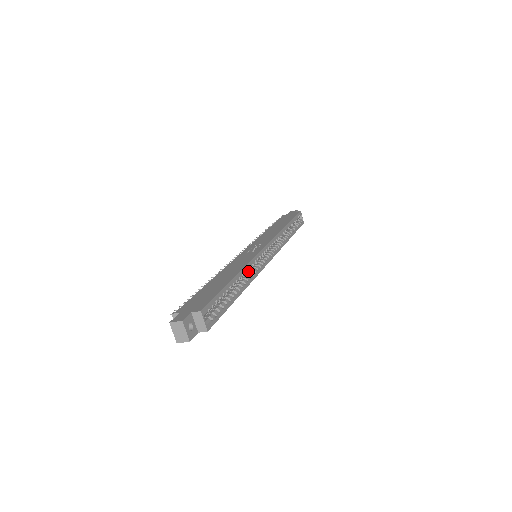
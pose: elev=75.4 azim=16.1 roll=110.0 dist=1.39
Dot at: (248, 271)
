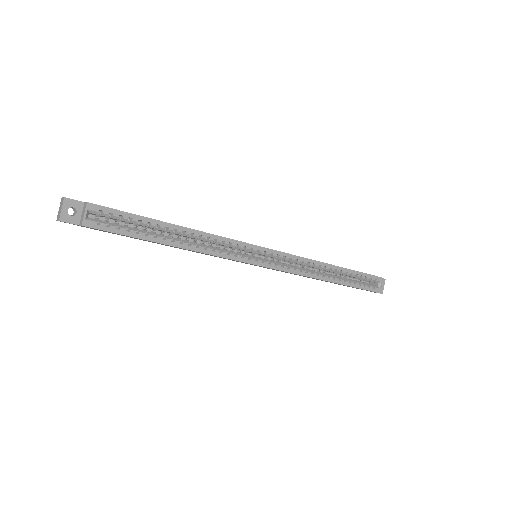
Dot at: (217, 247)
